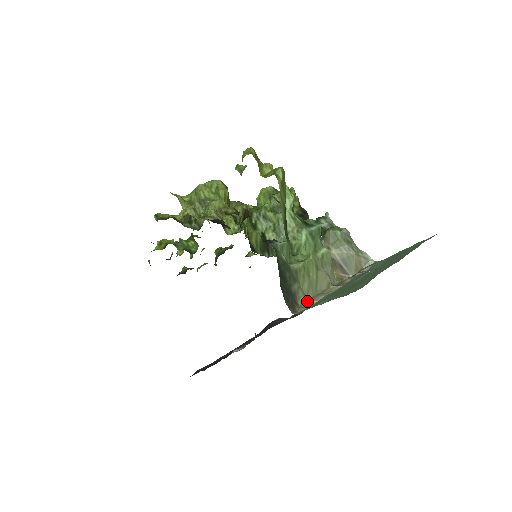
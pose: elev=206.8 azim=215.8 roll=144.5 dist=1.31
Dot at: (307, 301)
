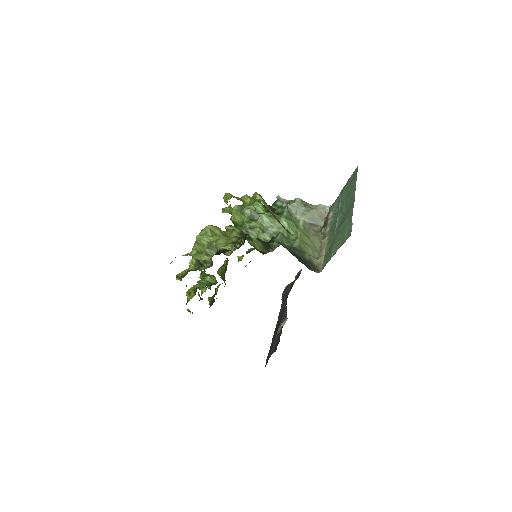
Dot at: (319, 260)
